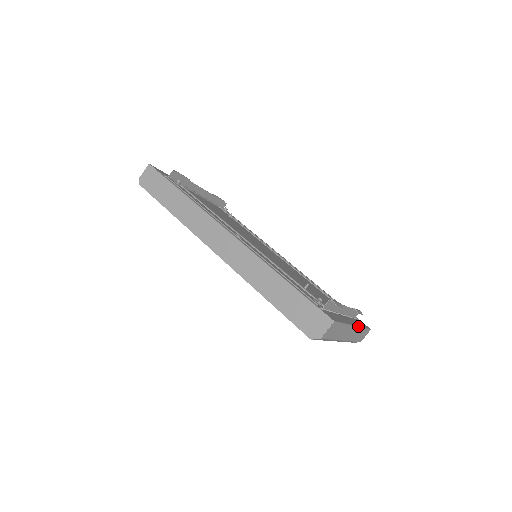
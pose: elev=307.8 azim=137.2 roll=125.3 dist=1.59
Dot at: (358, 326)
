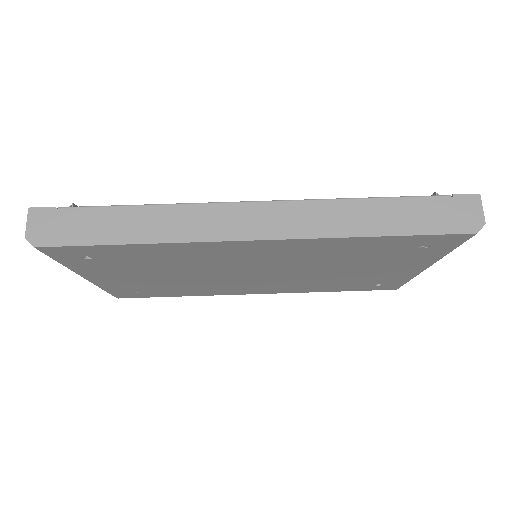
Dot at: occluded
